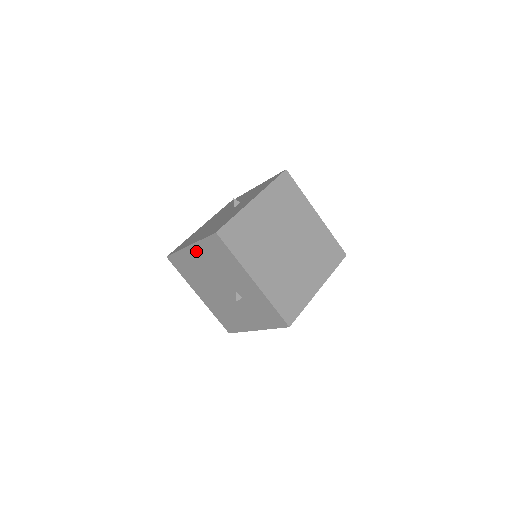
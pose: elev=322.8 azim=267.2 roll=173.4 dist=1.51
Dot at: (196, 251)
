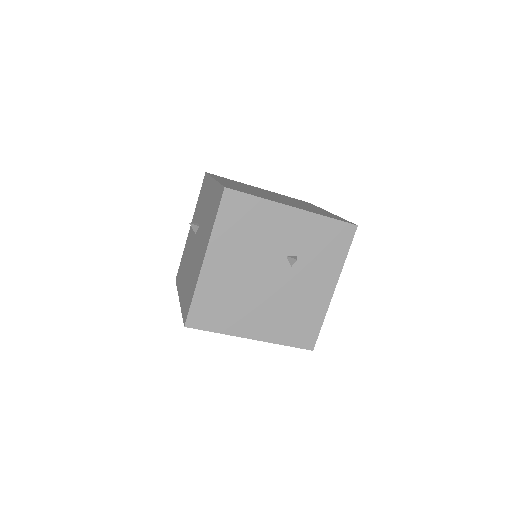
Dot at: (216, 255)
